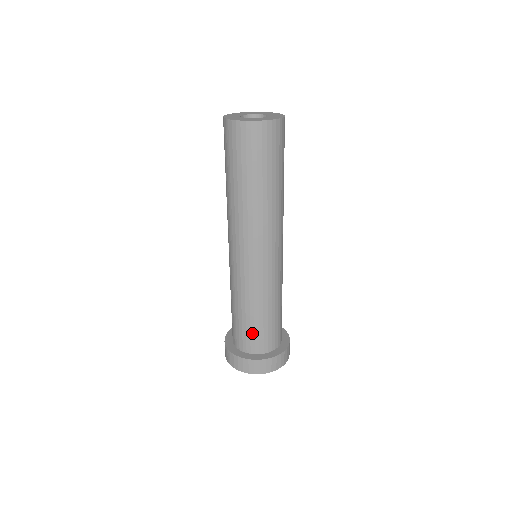
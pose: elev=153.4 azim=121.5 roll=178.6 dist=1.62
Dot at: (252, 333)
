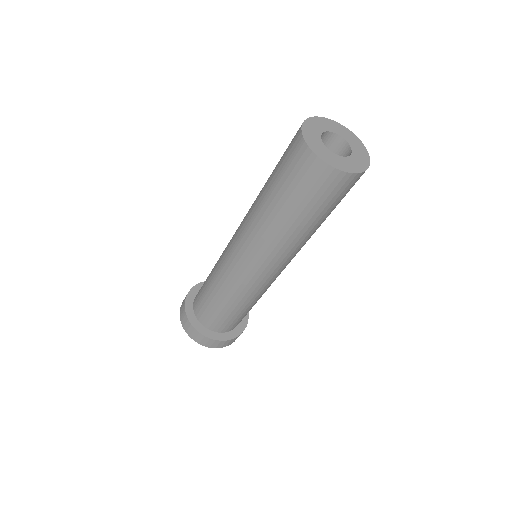
Dot at: (214, 316)
